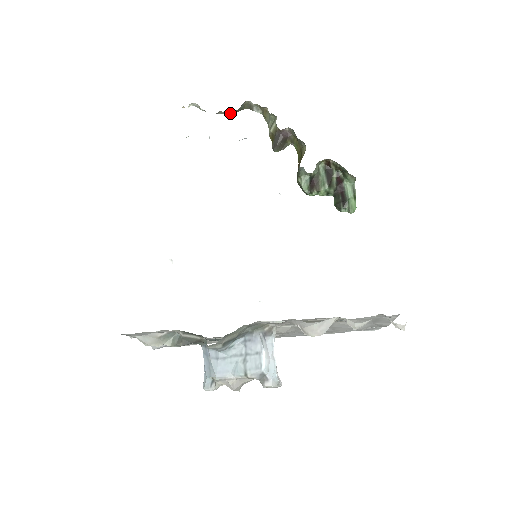
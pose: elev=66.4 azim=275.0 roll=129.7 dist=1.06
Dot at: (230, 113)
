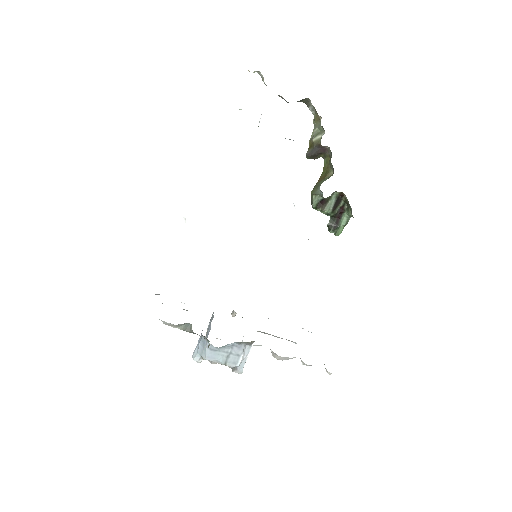
Dot at: occluded
